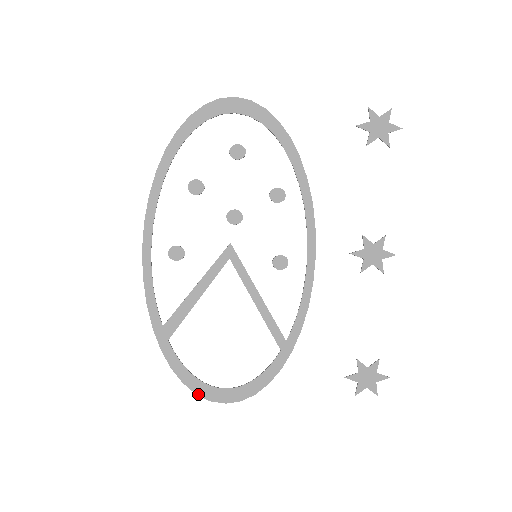
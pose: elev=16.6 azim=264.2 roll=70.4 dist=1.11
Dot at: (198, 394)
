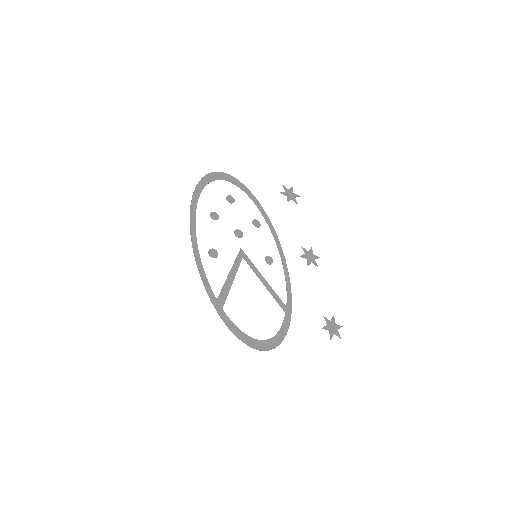
Dot at: (249, 346)
